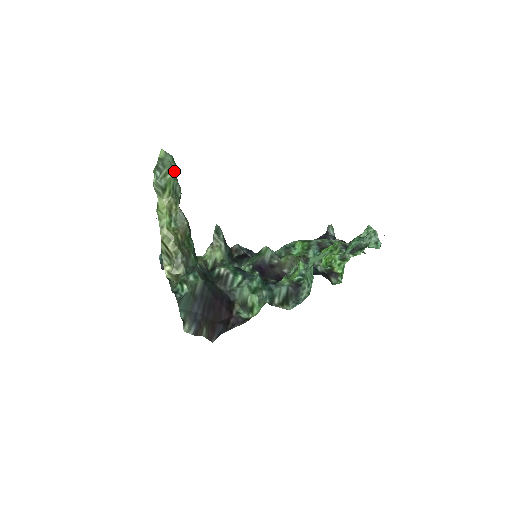
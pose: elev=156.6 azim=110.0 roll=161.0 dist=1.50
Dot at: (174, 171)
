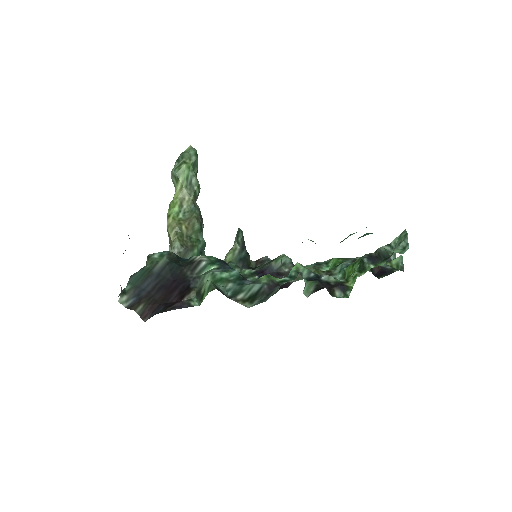
Dot at: (192, 163)
